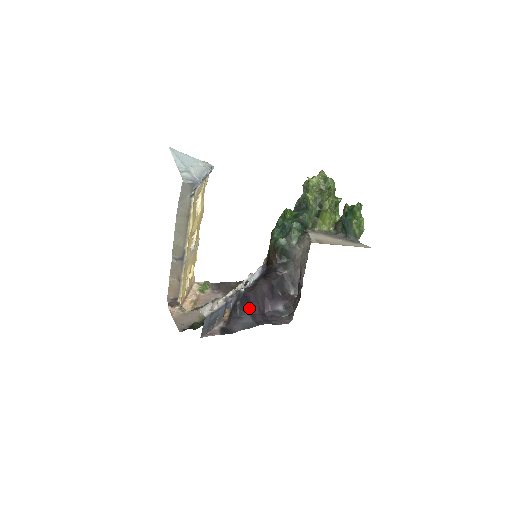
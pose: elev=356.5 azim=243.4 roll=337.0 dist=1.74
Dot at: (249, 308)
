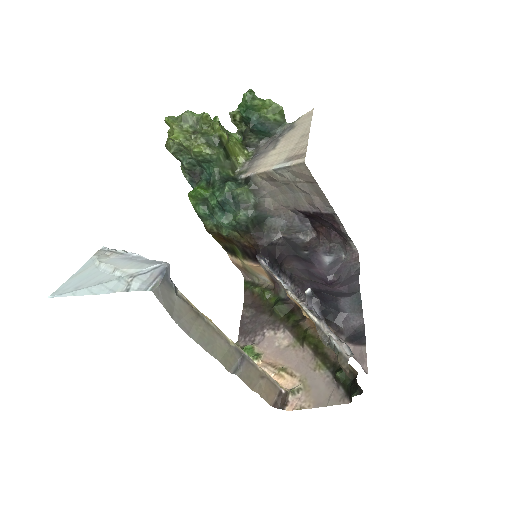
Dot at: (329, 295)
